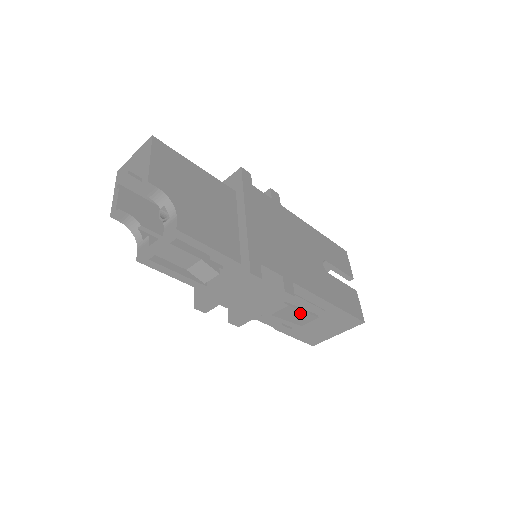
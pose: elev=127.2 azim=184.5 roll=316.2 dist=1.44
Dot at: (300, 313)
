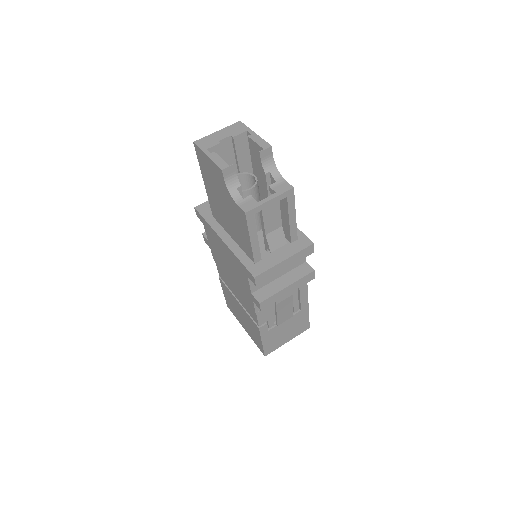
Dot at: (289, 307)
